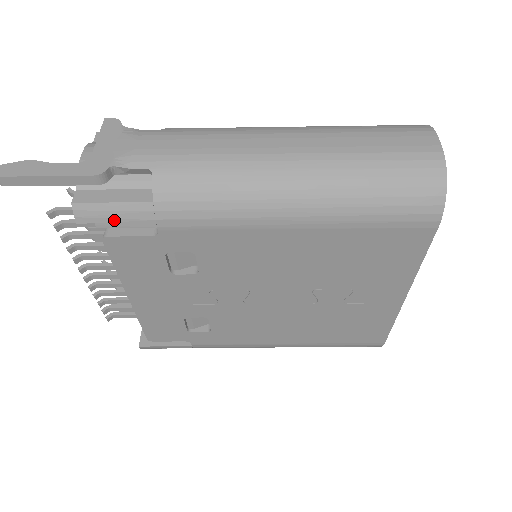
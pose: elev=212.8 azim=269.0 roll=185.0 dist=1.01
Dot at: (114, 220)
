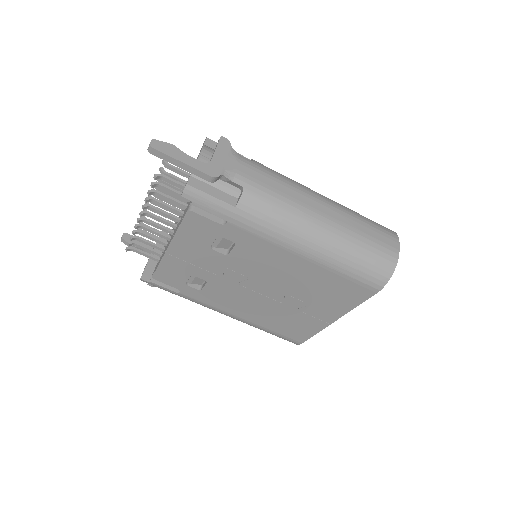
Dot at: (205, 205)
